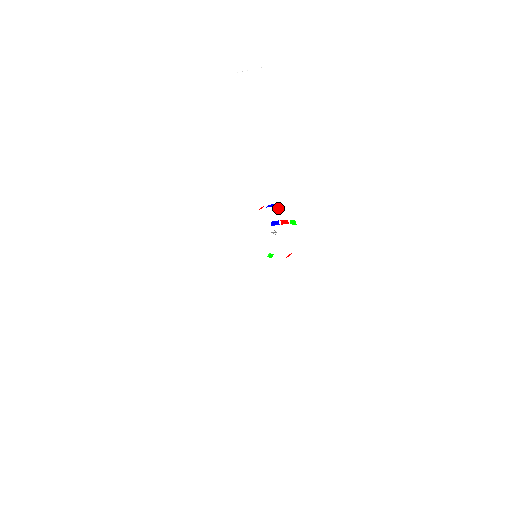
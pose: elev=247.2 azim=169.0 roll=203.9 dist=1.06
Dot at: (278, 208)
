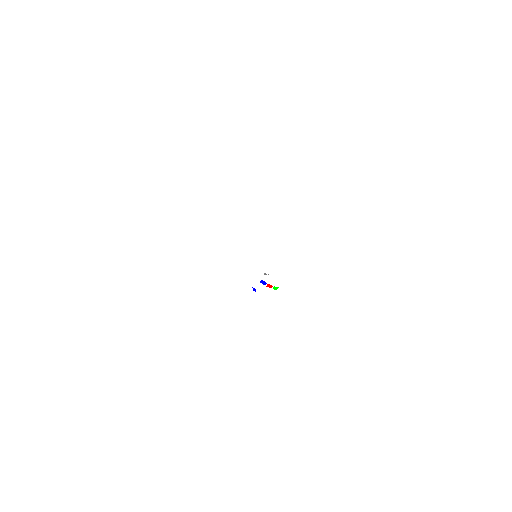
Dot at: occluded
